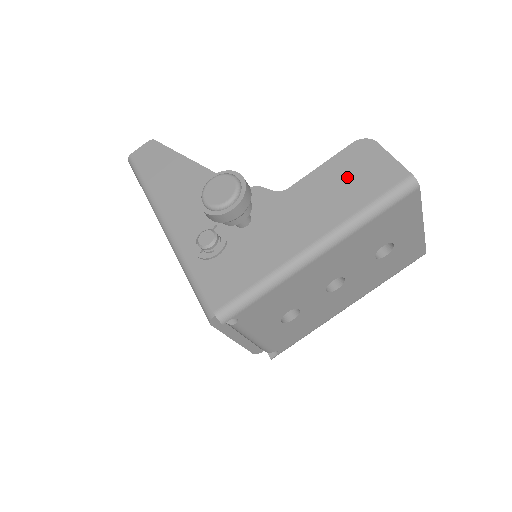
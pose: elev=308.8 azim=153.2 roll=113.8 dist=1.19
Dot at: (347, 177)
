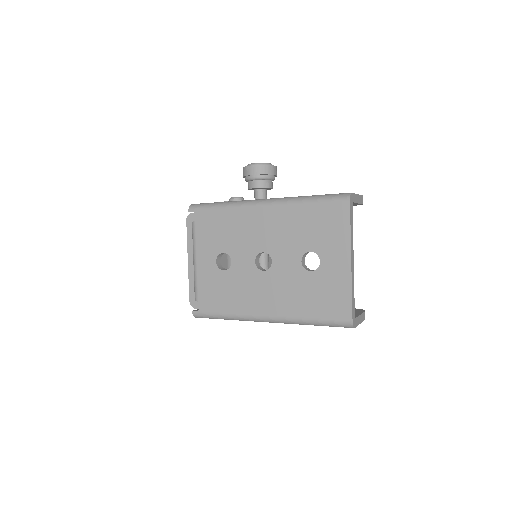
Dot at: occluded
